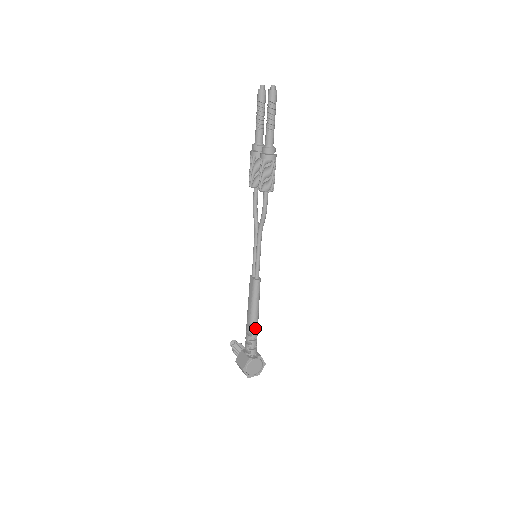
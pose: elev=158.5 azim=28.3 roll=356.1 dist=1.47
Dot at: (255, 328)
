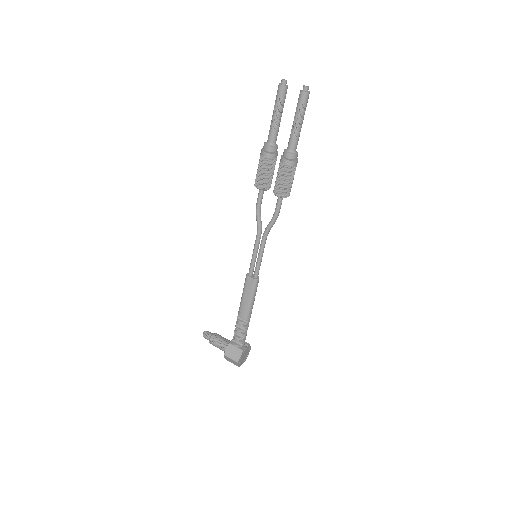
Dot at: occluded
